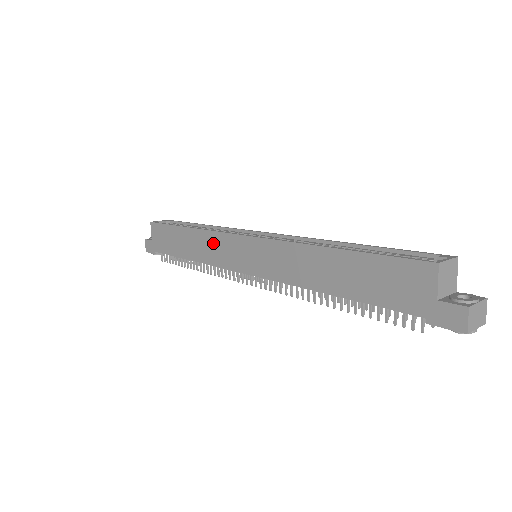
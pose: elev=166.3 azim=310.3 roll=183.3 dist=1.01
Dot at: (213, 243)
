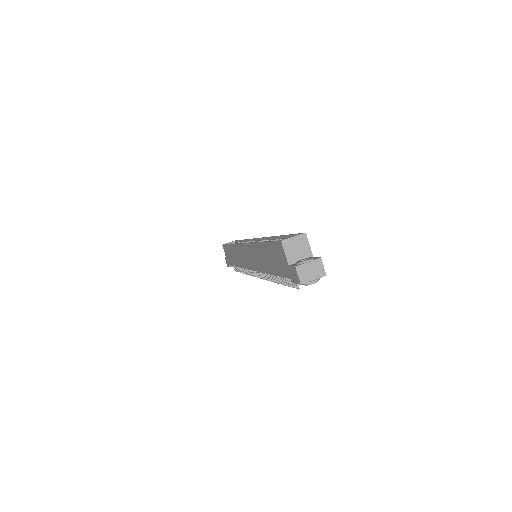
Dot at: (238, 252)
